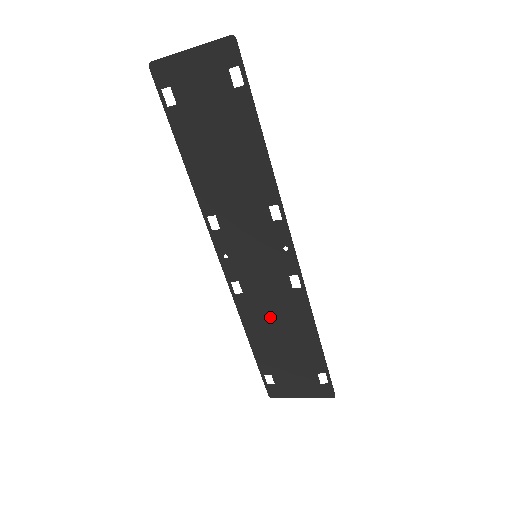
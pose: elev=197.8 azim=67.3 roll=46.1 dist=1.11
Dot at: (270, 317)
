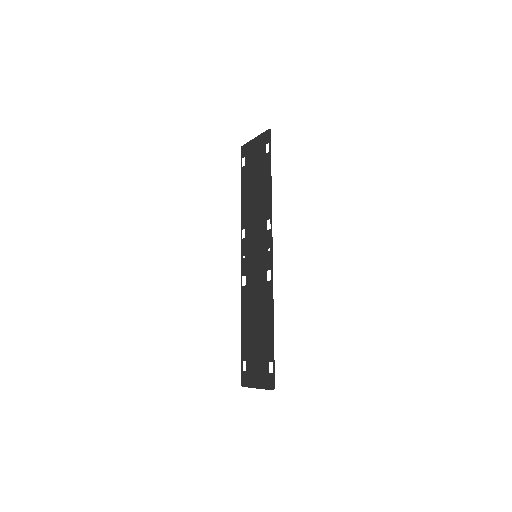
Dot at: (254, 306)
